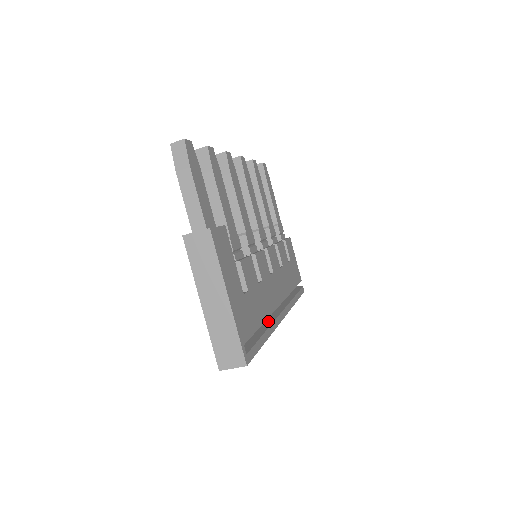
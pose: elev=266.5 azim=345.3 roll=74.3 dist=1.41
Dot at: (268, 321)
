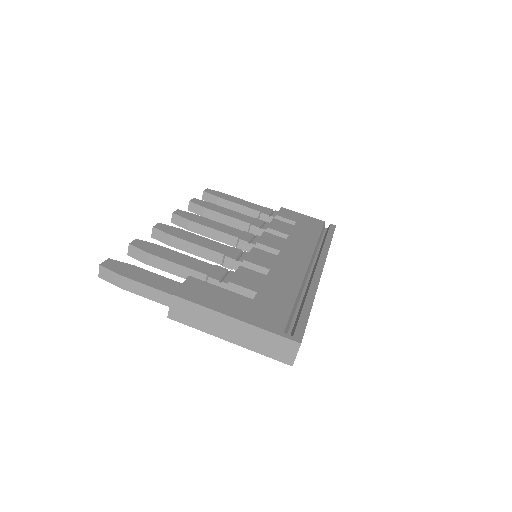
Dot at: (307, 287)
